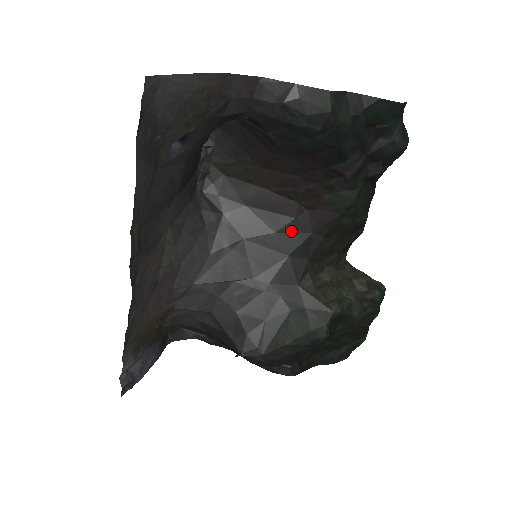
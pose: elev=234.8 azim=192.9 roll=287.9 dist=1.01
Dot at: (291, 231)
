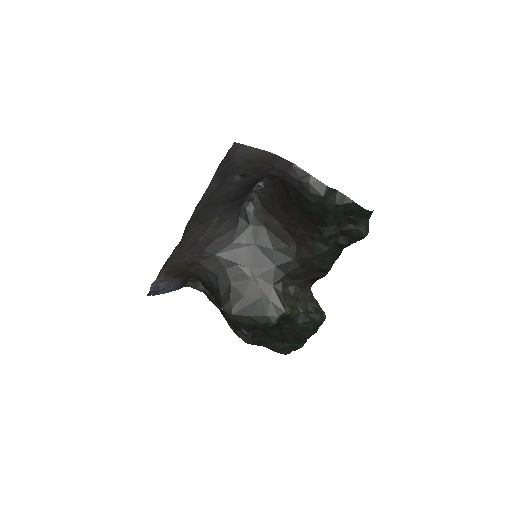
Dot at: (283, 253)
